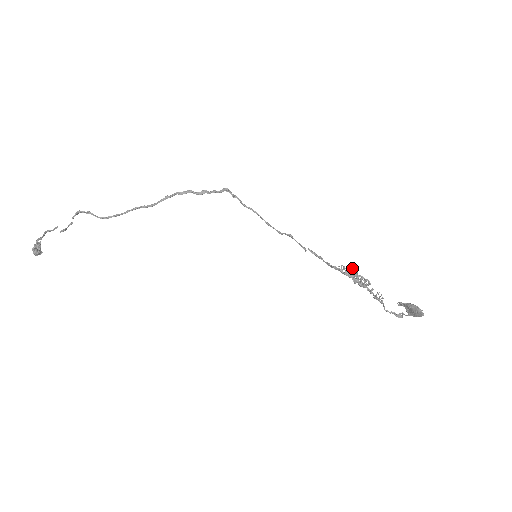
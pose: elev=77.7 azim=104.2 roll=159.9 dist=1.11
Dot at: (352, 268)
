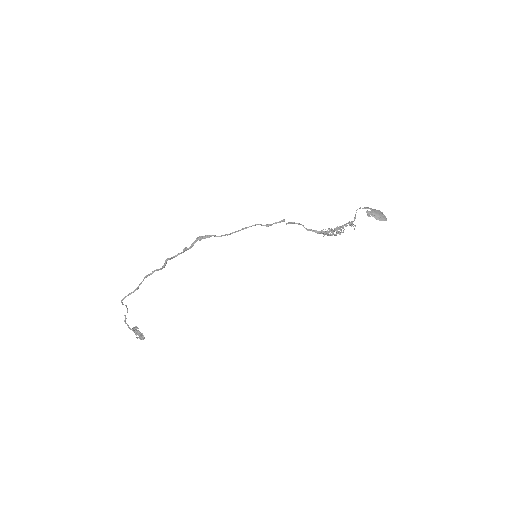
Dot at: (329, 235)
